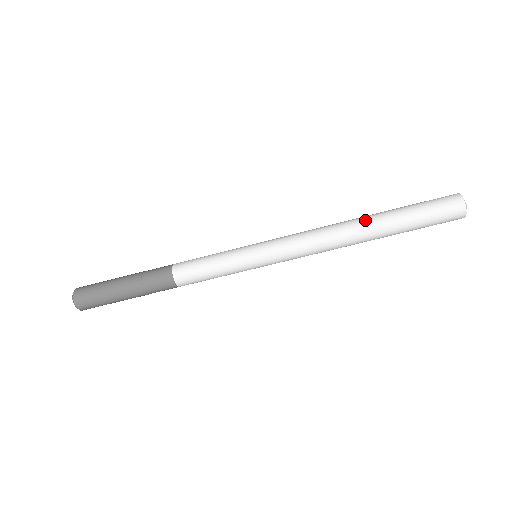
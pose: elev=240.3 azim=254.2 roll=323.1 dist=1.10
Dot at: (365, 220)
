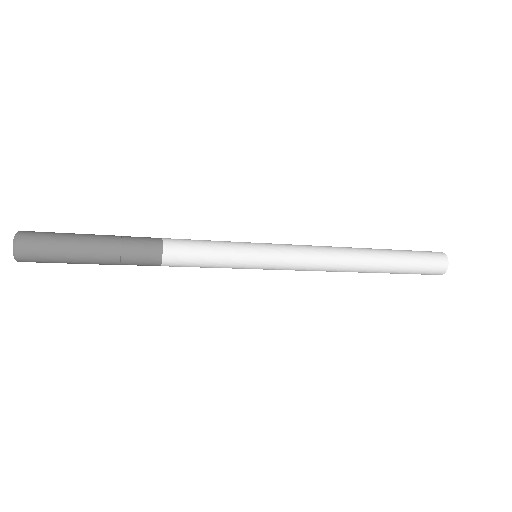
Dot at: (369, 252)
